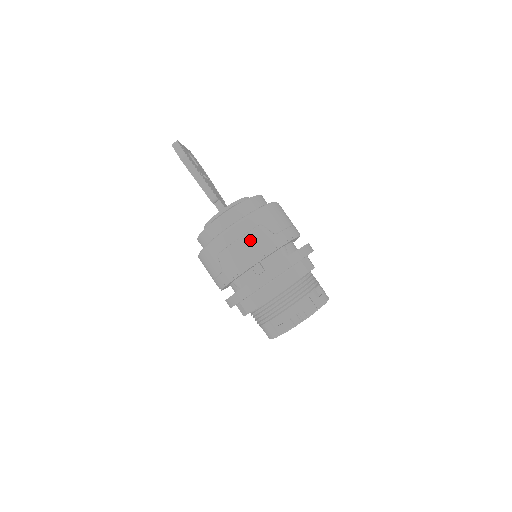
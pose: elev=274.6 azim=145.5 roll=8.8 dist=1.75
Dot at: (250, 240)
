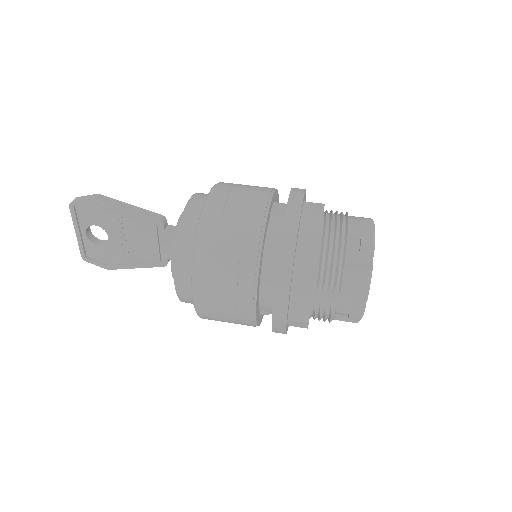
Dot at: (243, 188)
